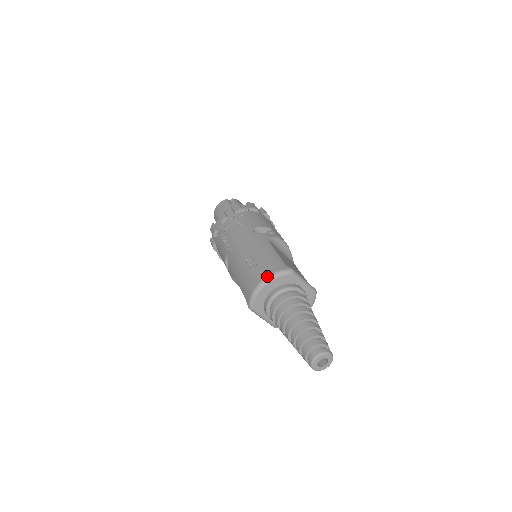
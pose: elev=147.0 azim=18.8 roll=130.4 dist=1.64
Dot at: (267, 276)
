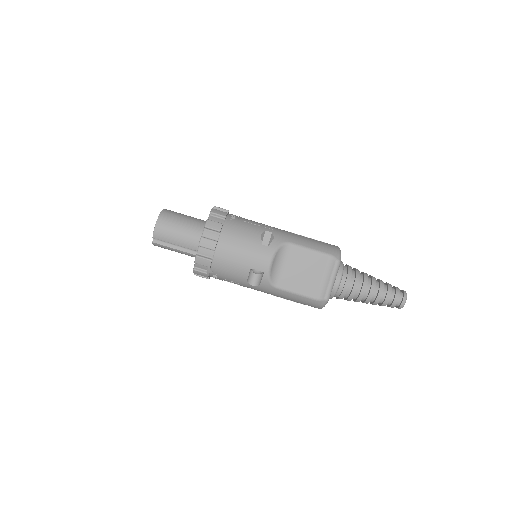
Dot at: occluded
